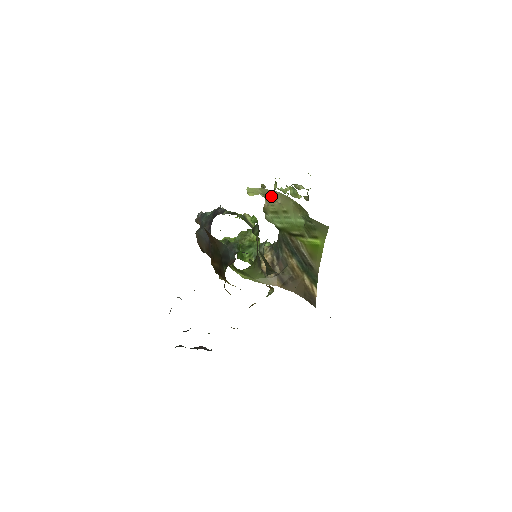
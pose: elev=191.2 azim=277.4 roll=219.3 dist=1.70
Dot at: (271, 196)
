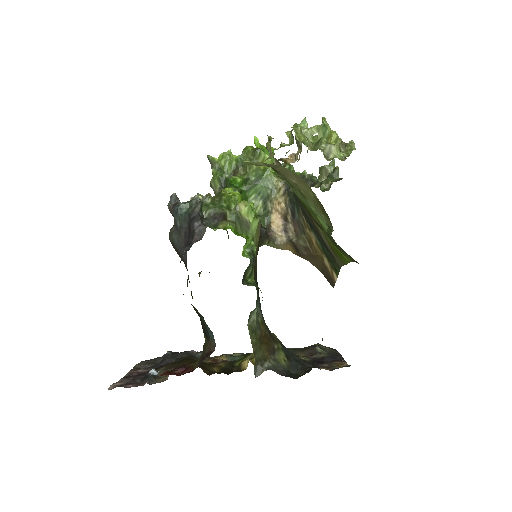
Dot at: (281, 172)
